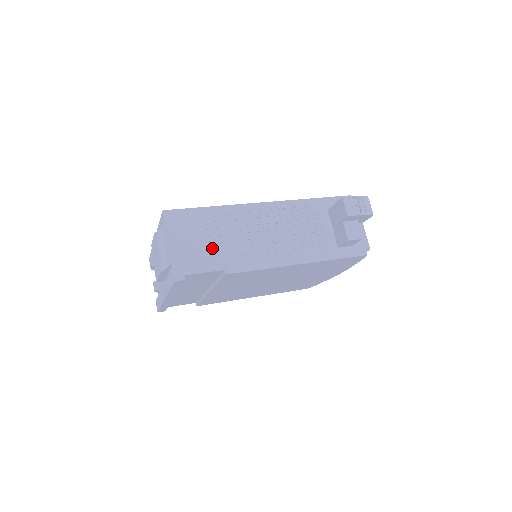
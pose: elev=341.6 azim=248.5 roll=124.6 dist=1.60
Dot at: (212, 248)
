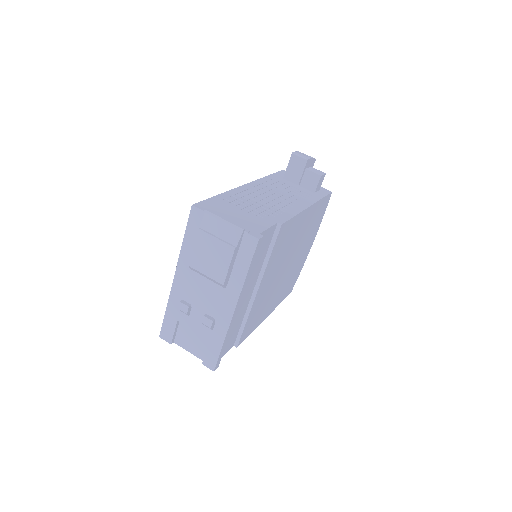
Dot at: (253, 215)
